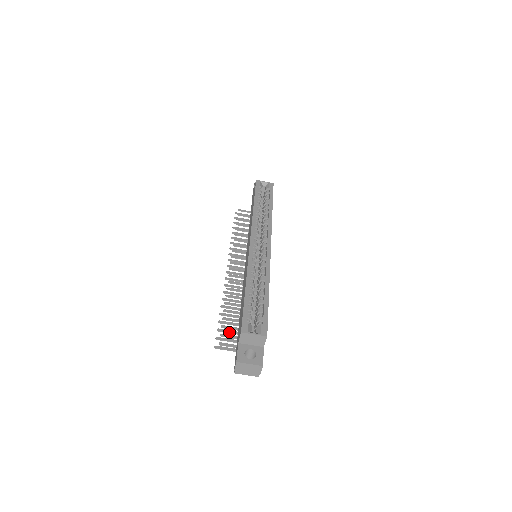
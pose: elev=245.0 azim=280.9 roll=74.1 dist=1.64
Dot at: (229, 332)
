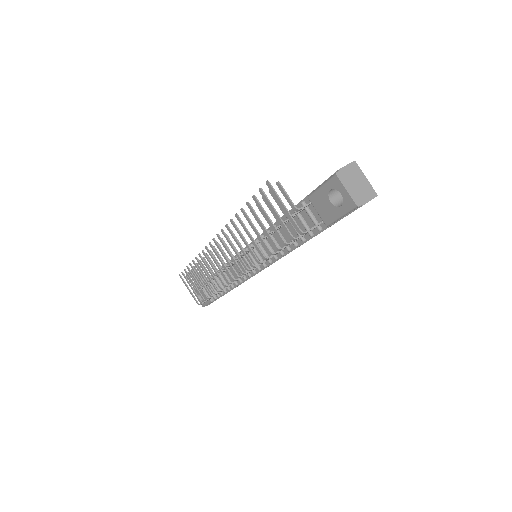
Dot at: (265, 211)
